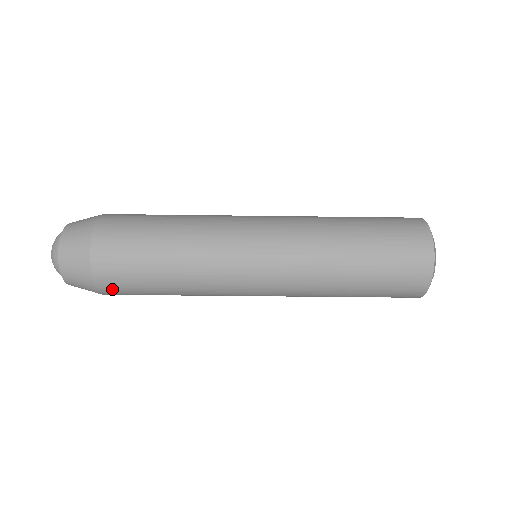
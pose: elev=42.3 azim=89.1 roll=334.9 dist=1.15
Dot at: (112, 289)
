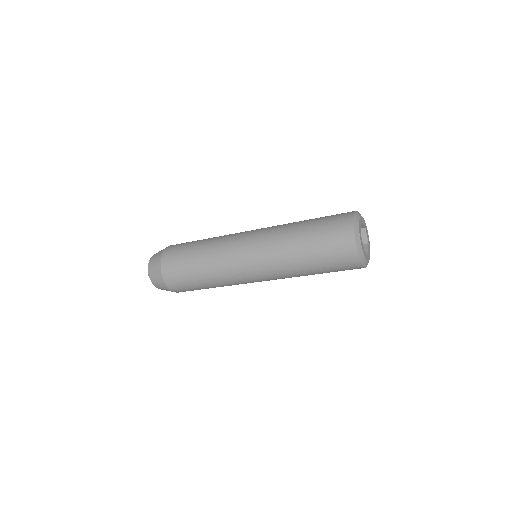
Dot at: (183, 291)
